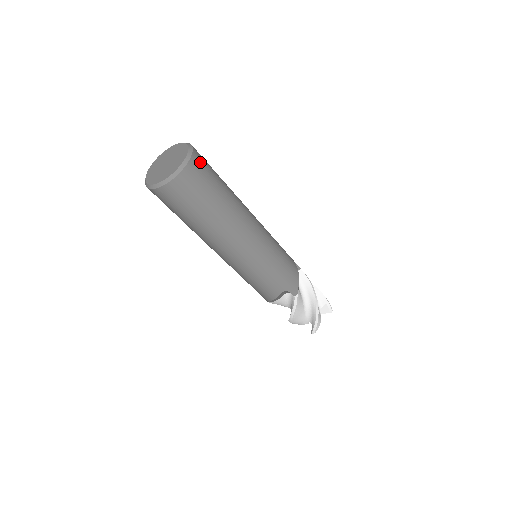
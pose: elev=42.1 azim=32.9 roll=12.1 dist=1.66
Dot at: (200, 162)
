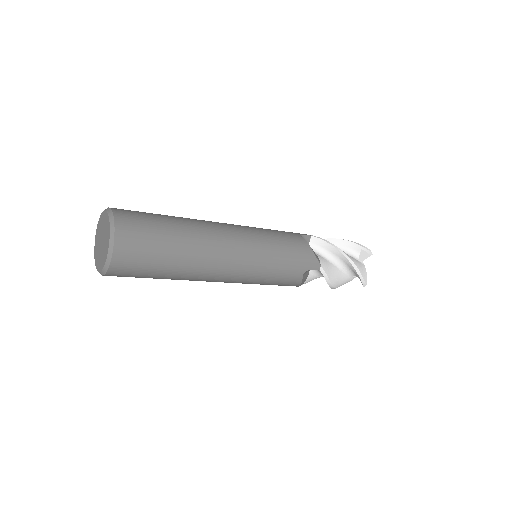
Dot at: (128, 222)
